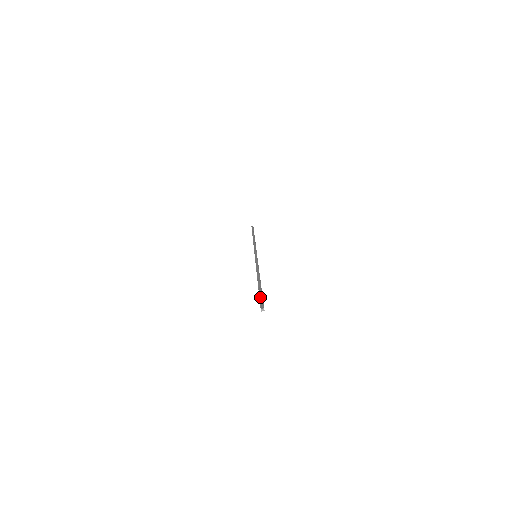
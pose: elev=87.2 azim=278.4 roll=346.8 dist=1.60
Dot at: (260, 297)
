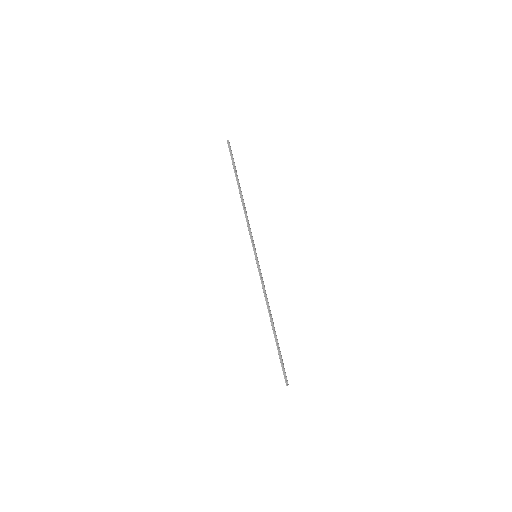
Dot at: (281, 364)
